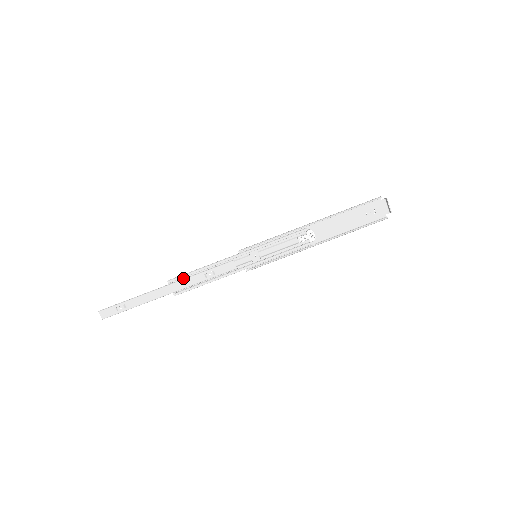
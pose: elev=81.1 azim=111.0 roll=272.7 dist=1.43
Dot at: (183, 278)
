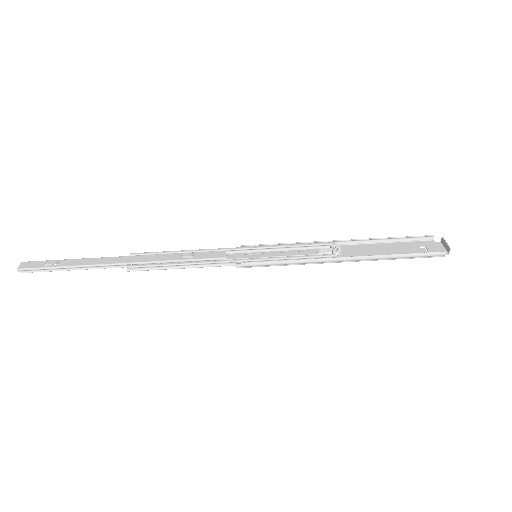
Dot at: occluded
